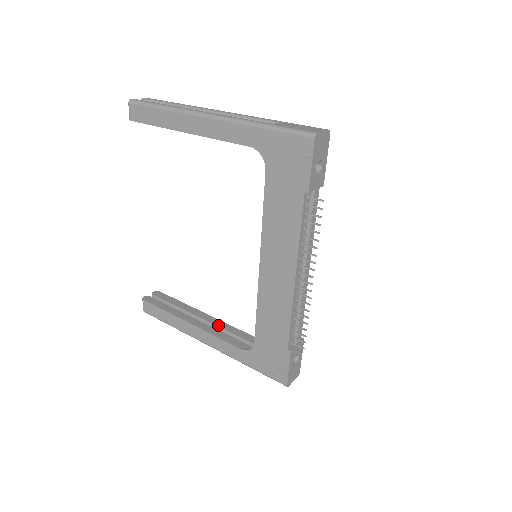
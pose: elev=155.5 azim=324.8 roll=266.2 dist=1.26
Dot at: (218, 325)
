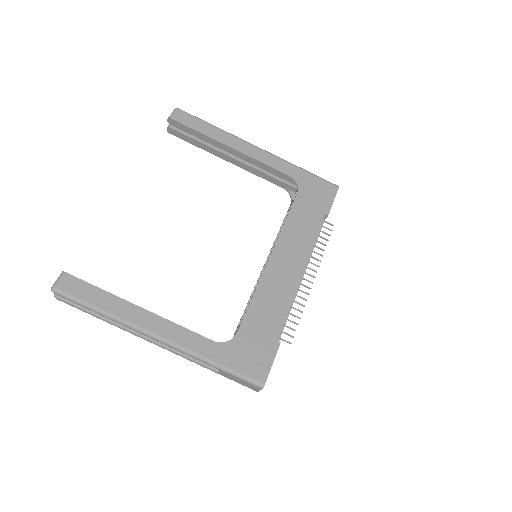
Dot at: occluded
